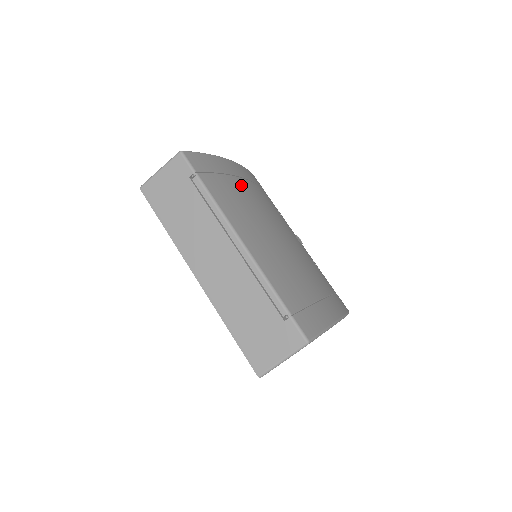
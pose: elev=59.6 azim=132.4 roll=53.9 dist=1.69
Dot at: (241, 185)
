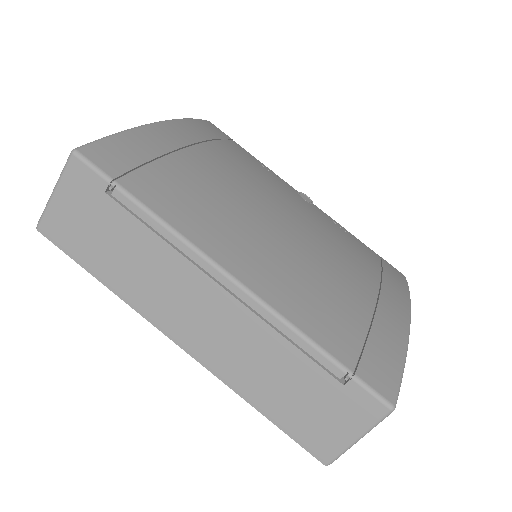
Dot at: (197, 160)
